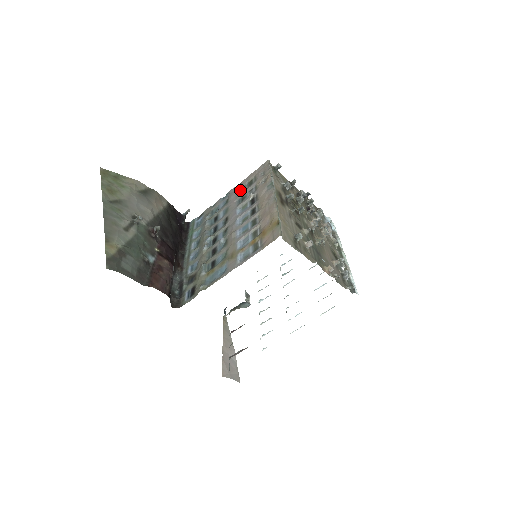
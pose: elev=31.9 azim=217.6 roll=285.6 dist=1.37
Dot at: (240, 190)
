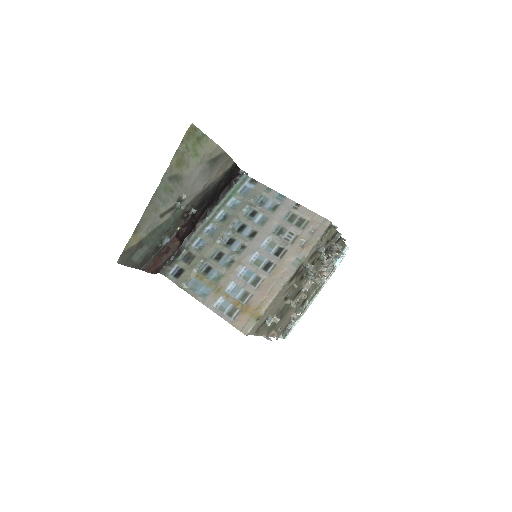
Dot at: (290, 215)
